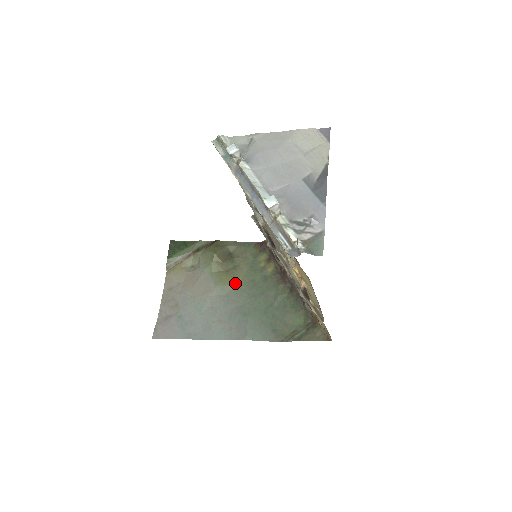
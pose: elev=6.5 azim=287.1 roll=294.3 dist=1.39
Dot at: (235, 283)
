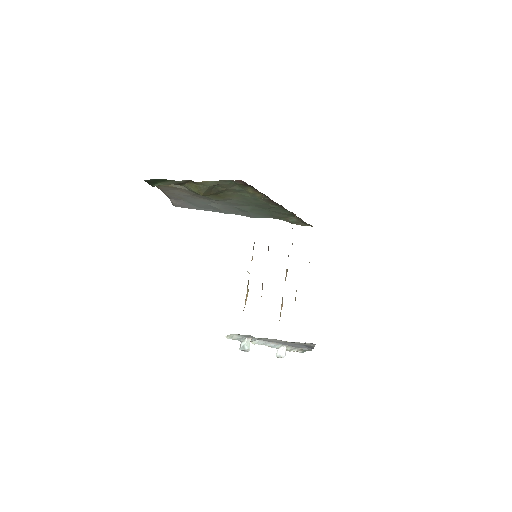
Dot at: (229, 199)
